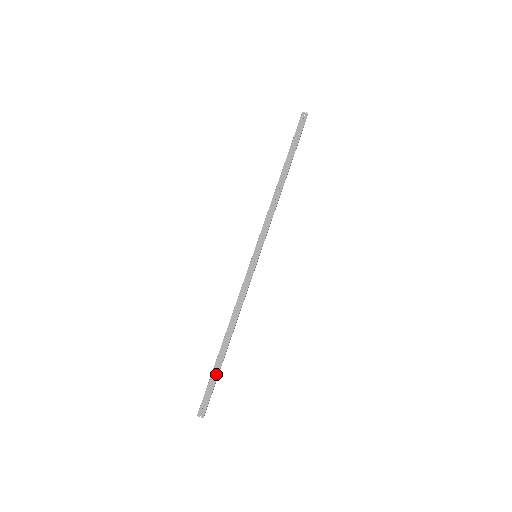
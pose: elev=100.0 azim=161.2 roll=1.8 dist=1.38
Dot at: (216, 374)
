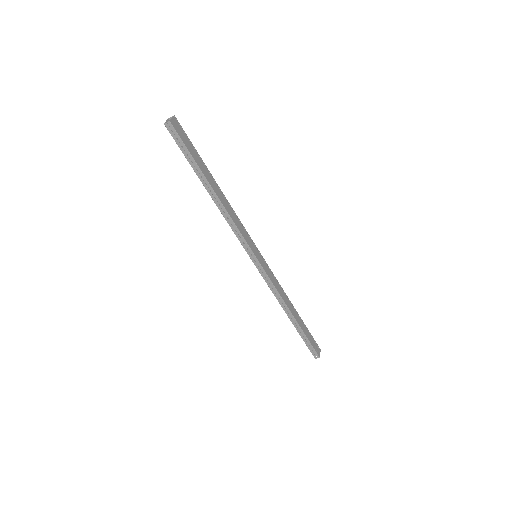
Dot at: (304, 336)
